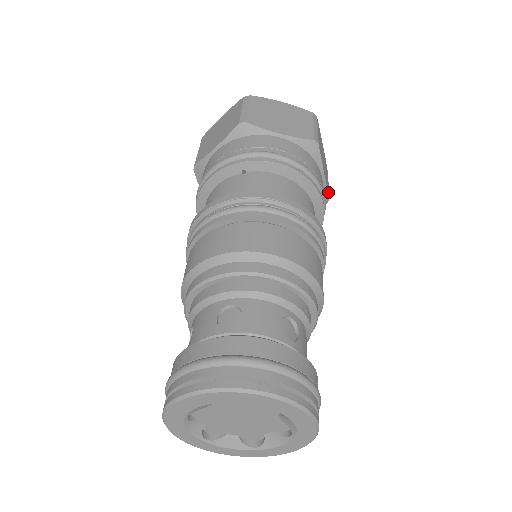
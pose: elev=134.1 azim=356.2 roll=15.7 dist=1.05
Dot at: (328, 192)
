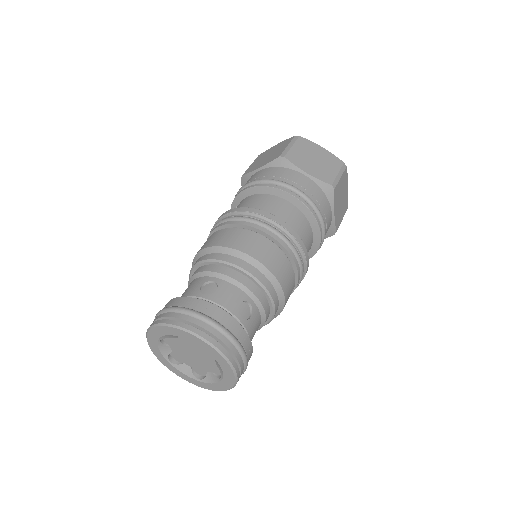
Dot at: (325, 182)
